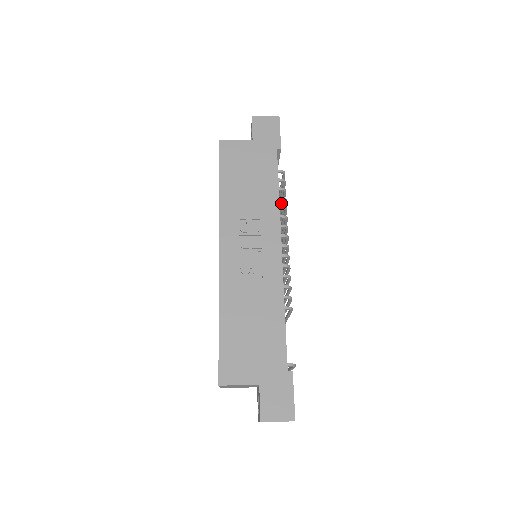
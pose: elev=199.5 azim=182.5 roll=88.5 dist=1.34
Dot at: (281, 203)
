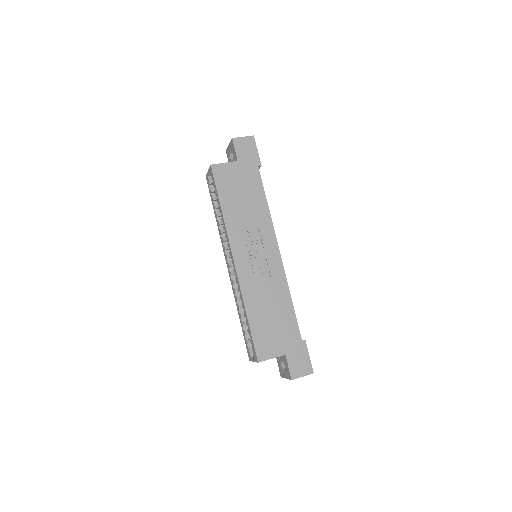
Dot at: occluded
